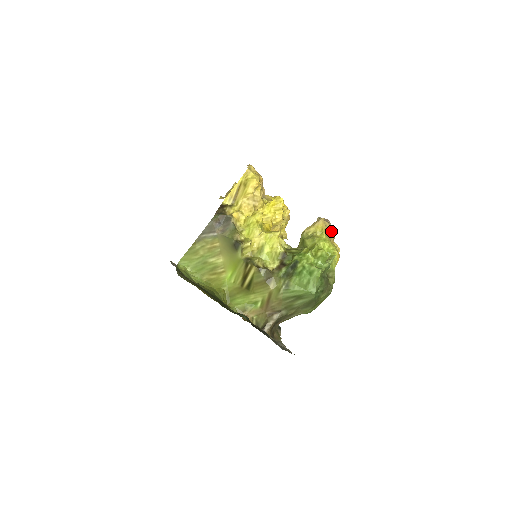
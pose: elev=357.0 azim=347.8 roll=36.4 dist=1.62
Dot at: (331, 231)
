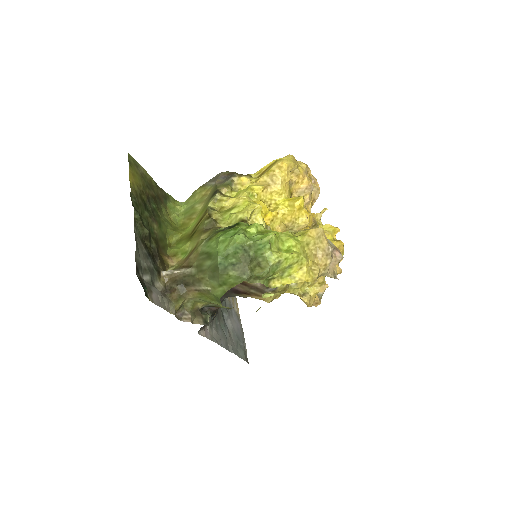
Dot at: (324, 252)
